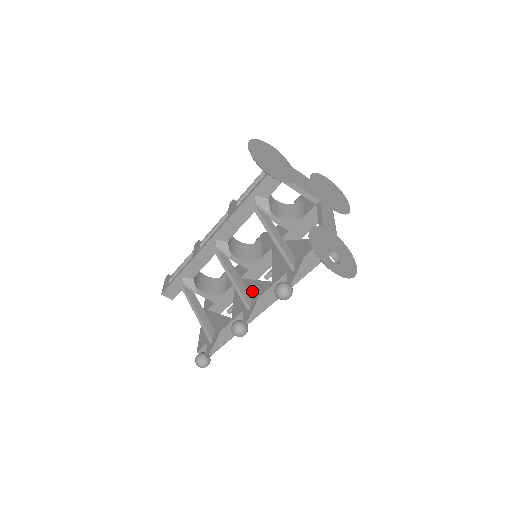
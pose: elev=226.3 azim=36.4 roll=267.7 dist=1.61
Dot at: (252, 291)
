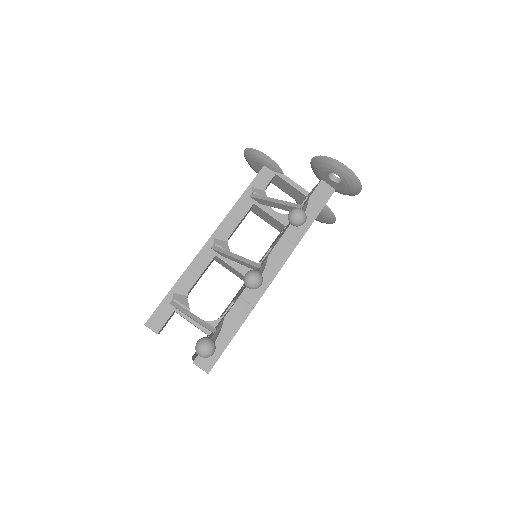
Dot at: occluded
